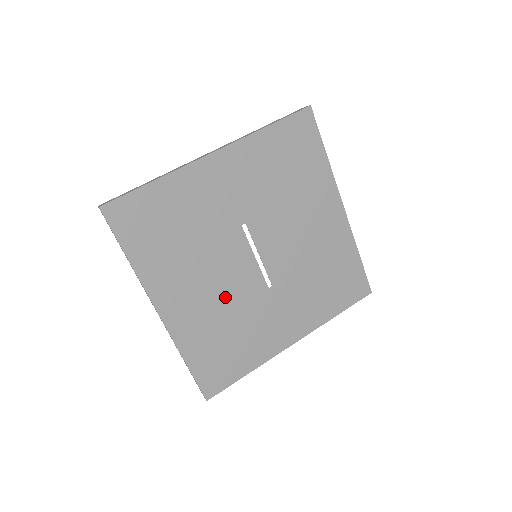
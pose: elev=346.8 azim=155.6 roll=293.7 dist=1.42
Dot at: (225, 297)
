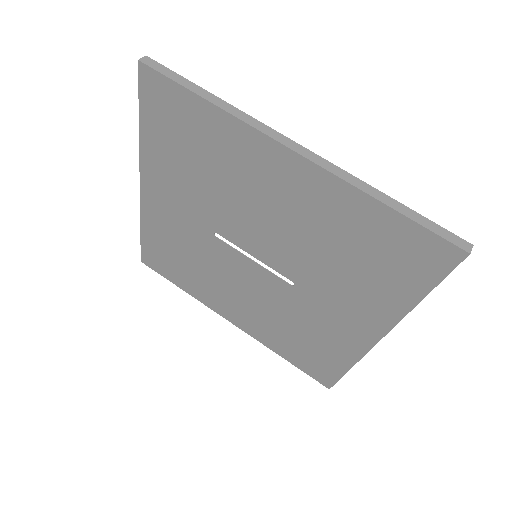
Dot at: (263, 303)
